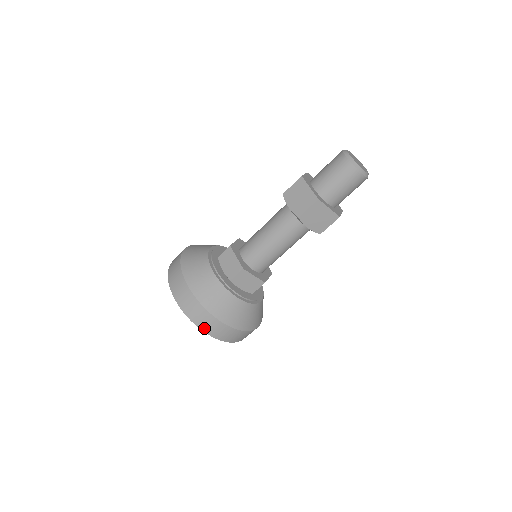
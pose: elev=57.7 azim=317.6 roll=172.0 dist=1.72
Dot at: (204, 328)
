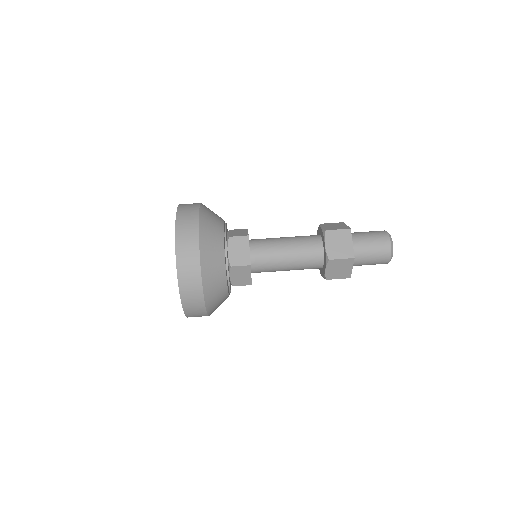
Dot at: (184, 295)
